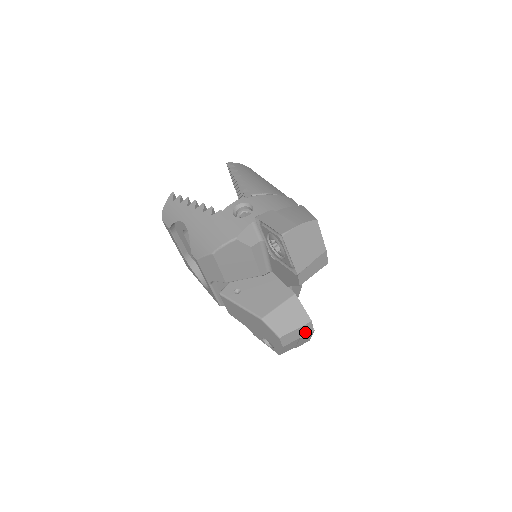
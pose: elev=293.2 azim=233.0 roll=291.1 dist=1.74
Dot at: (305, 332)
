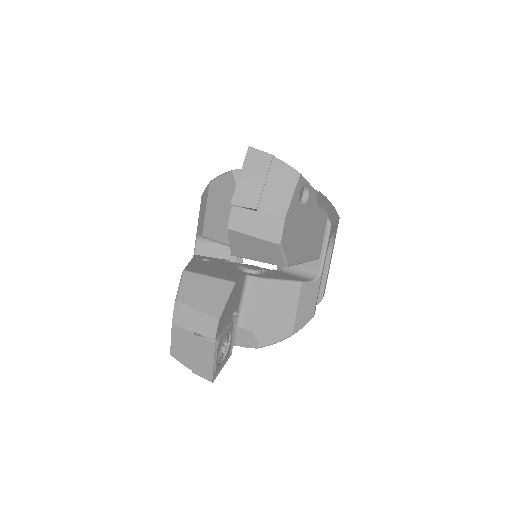
Dot at: (205, 331)
